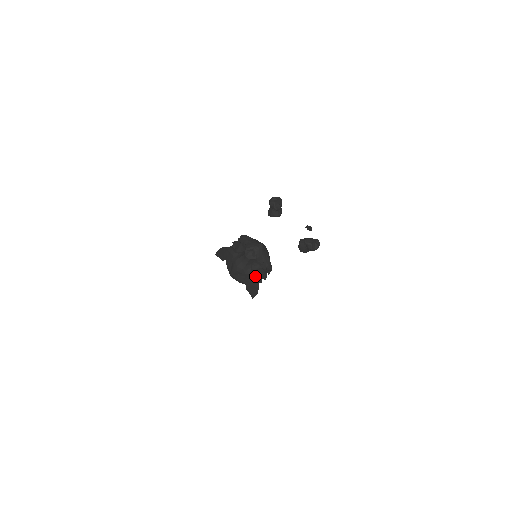
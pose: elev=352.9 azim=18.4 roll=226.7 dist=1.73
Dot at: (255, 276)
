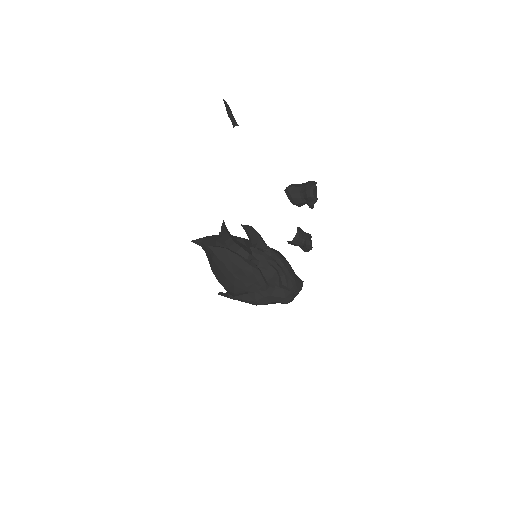
Dot at: occluded
